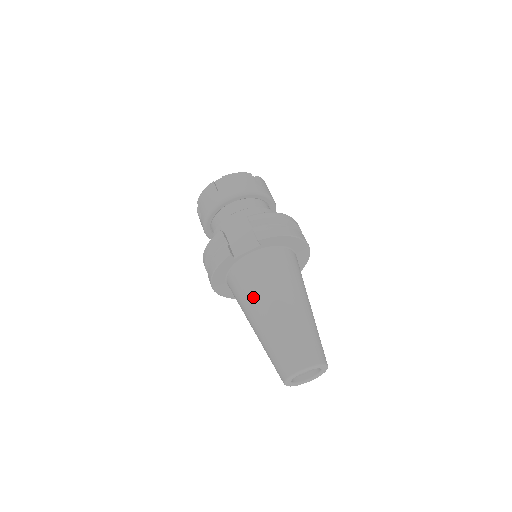
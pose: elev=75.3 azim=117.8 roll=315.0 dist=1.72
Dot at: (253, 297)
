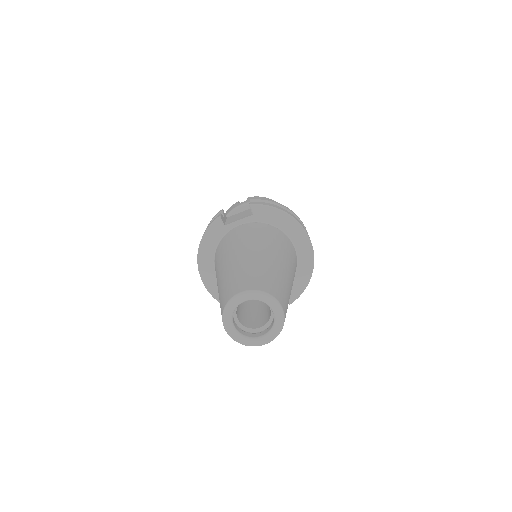
Dot at: (227, 251)
